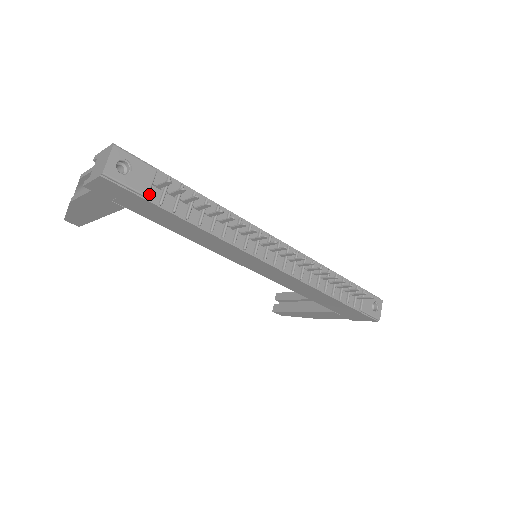
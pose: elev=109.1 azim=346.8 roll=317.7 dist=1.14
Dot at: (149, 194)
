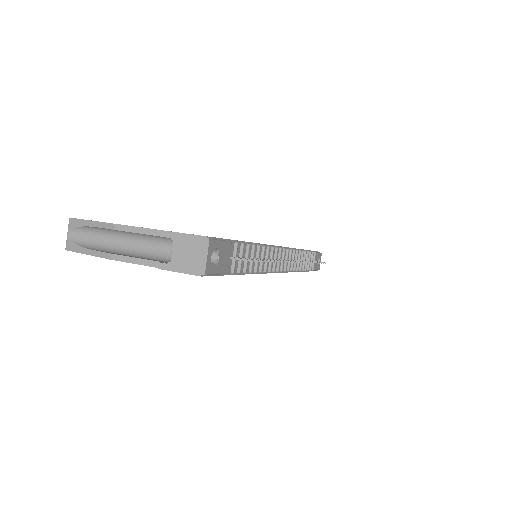
Dot at: (226, 268)
